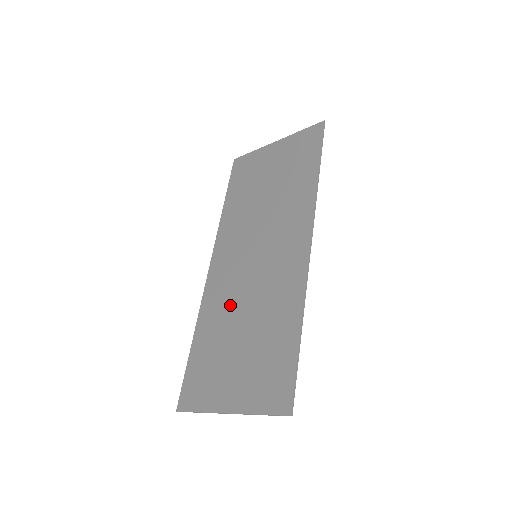
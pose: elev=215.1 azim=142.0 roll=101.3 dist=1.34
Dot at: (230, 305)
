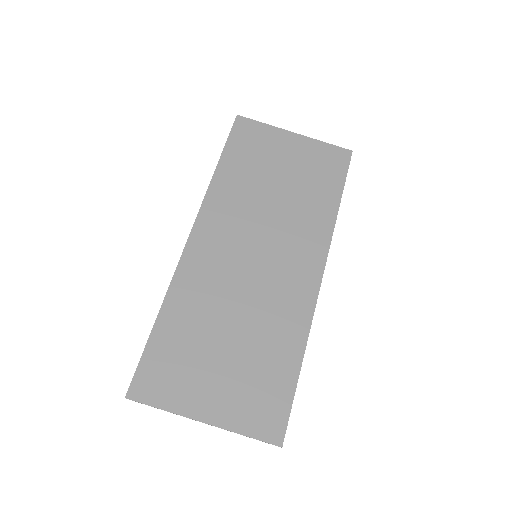
Dot at: (217, 298)
